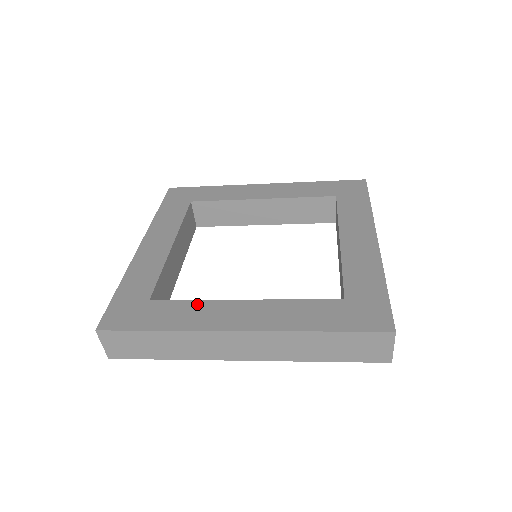
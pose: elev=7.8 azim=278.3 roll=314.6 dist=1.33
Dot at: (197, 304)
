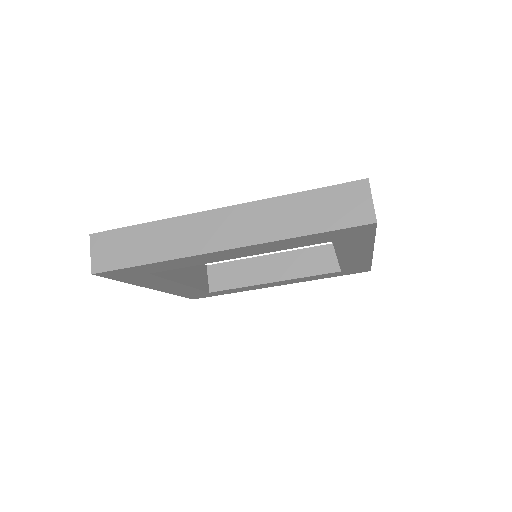
Dot at: occluded
